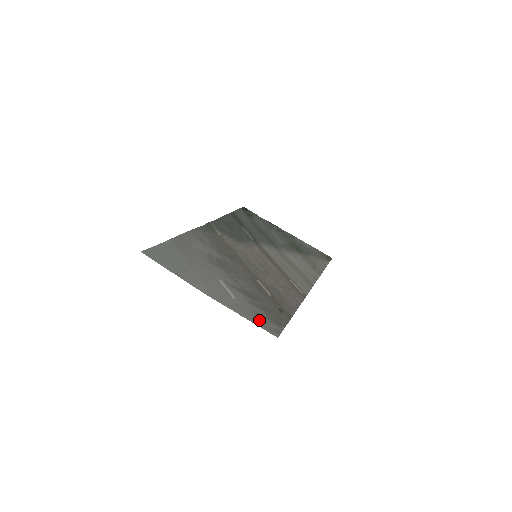
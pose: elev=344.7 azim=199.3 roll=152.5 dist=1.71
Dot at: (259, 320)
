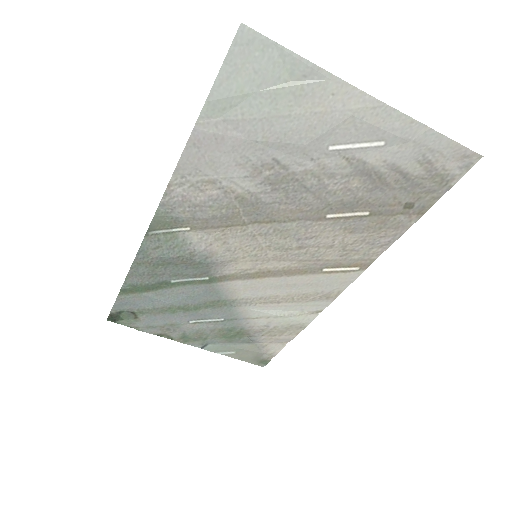
Dot at: (440, 152)
